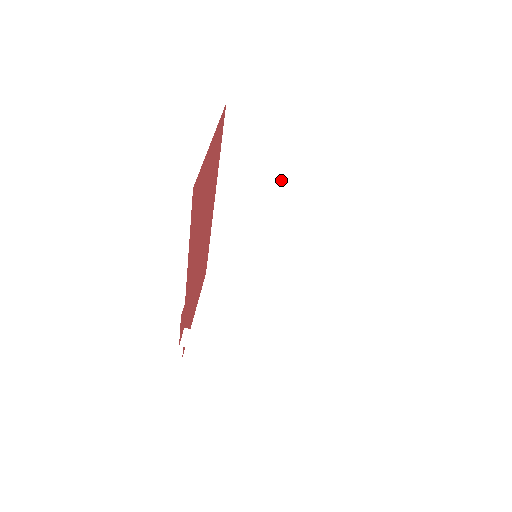
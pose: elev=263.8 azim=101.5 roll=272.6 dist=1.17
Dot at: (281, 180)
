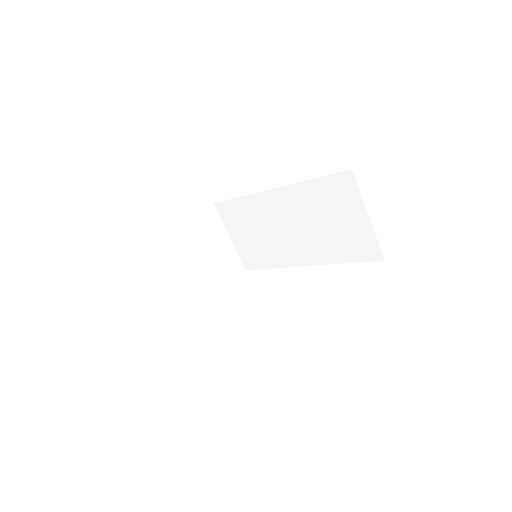
Dot at: (321, 232)
